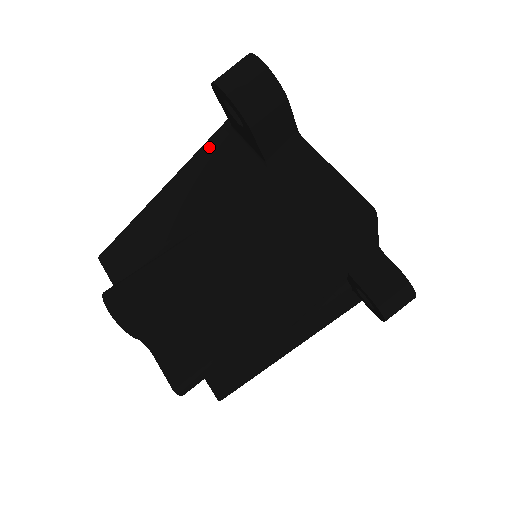
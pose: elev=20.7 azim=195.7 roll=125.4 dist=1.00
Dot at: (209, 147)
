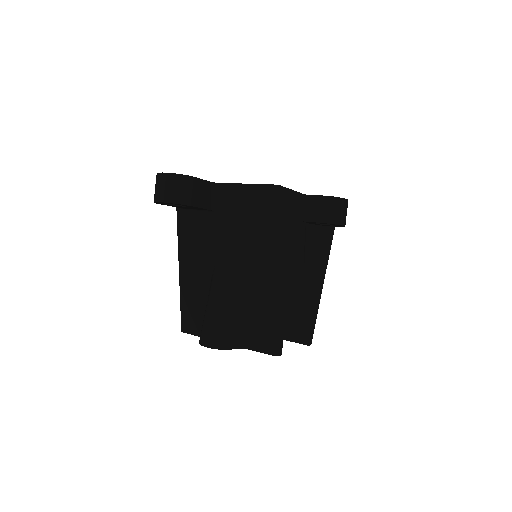
Dot at: (181, 228)
